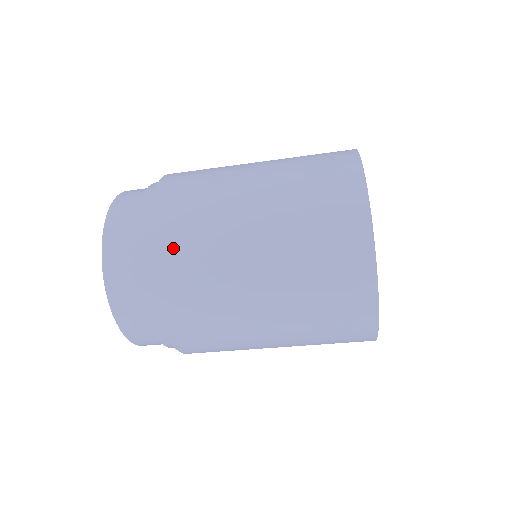
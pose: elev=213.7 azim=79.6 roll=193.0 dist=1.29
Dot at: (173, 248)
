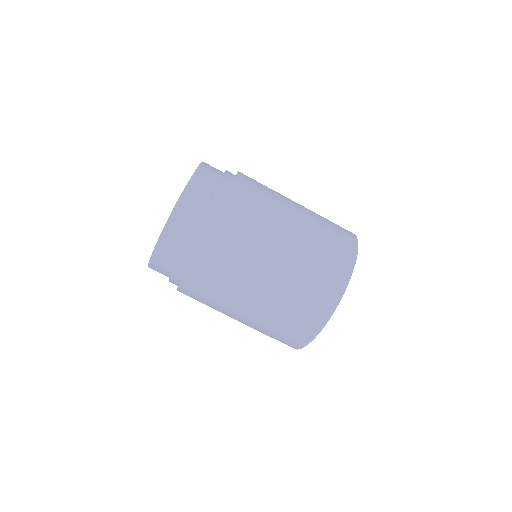
Dot at: (238, 212)
